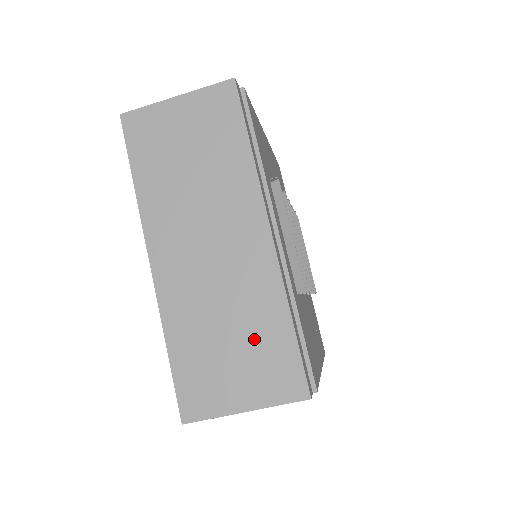
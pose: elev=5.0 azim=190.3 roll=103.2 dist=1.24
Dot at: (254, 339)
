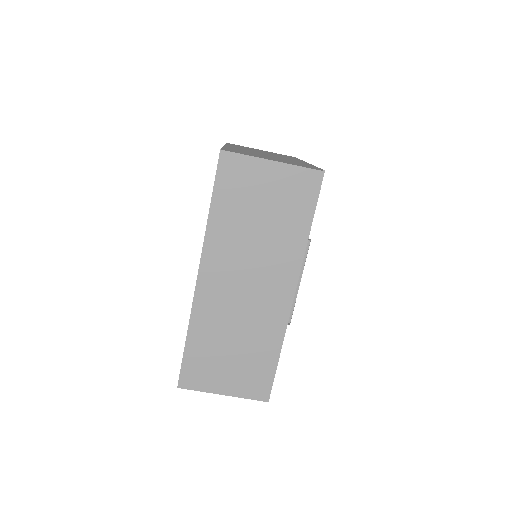
Dot at: (250, 356)
